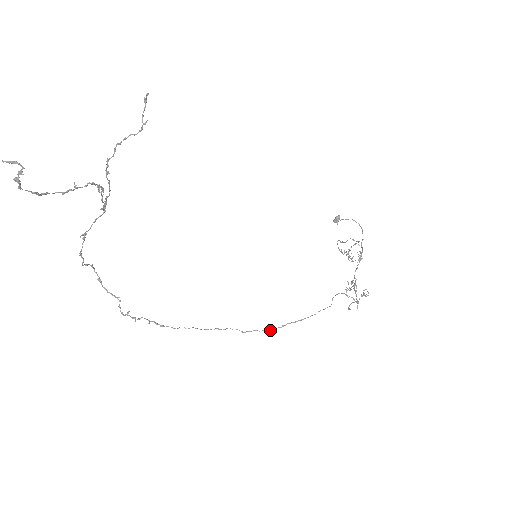
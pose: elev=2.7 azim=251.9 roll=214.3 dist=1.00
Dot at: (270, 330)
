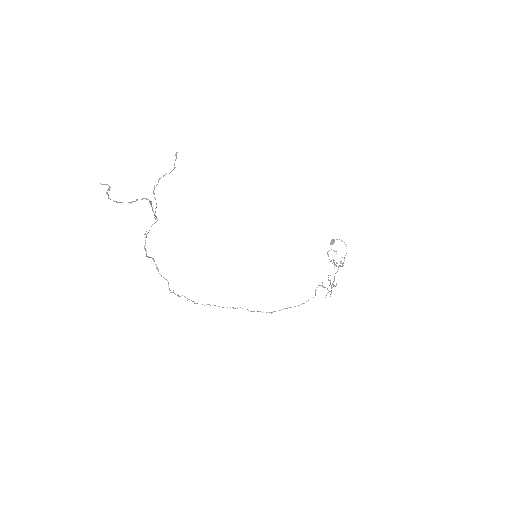
Dot at: (270, 312)
